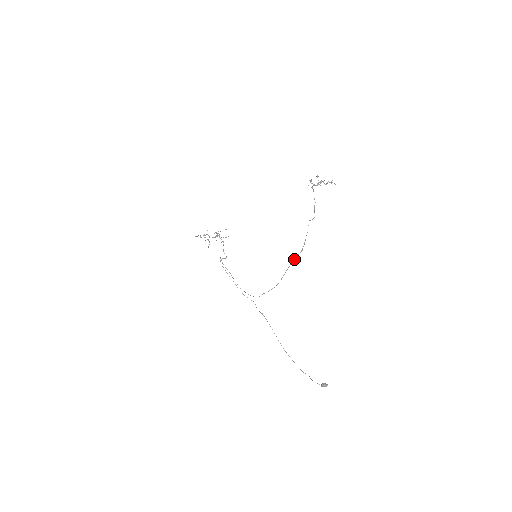
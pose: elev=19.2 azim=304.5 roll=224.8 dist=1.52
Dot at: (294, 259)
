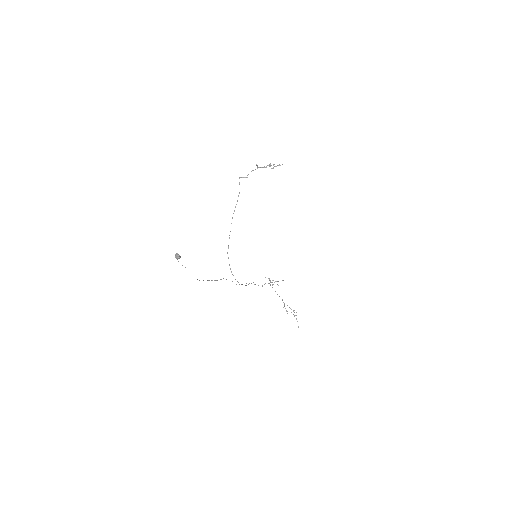
Dot at: occluded
